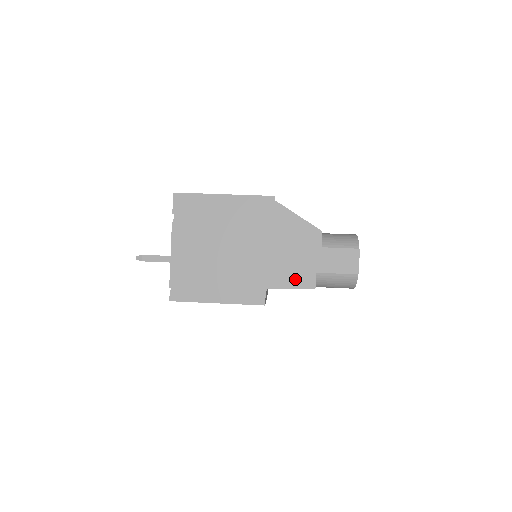
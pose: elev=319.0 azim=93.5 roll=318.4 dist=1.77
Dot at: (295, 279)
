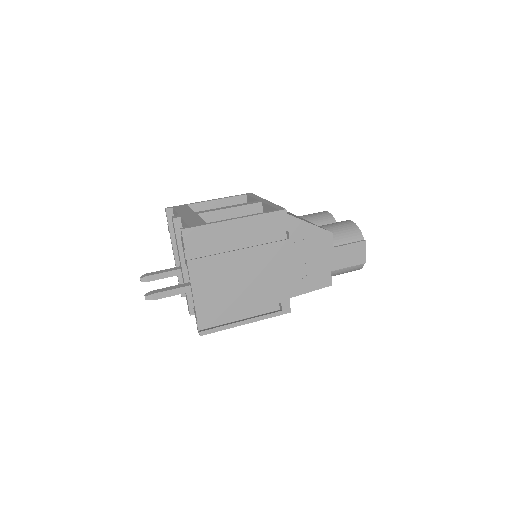
Dot at: (314, 282)
